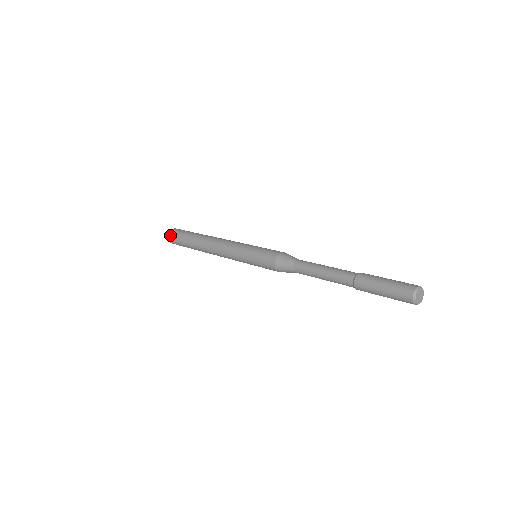
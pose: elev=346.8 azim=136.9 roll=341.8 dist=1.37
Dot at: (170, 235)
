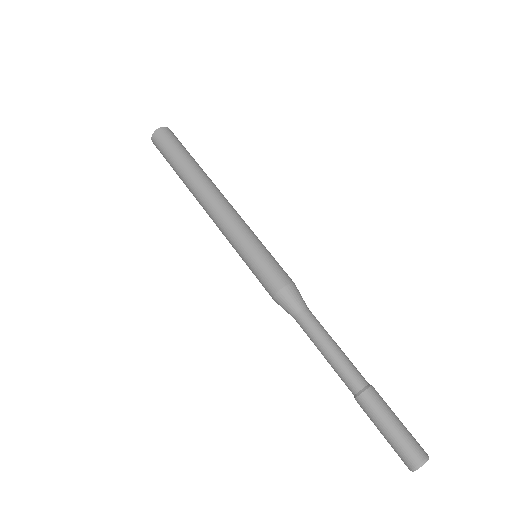
Dot at: (154, 143)
